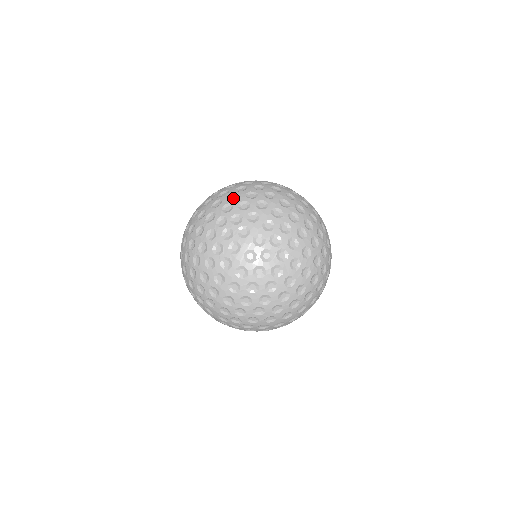
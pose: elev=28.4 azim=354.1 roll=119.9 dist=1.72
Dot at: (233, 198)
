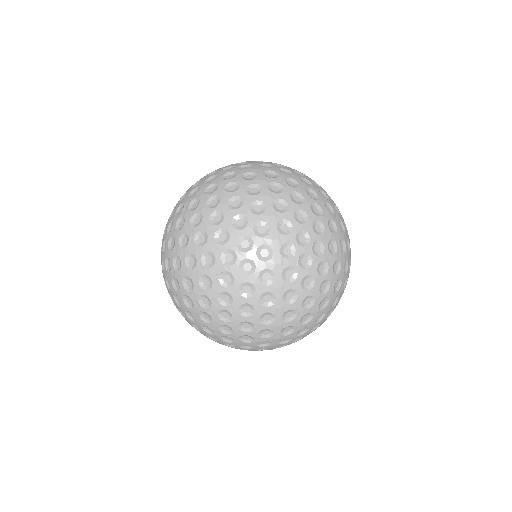
Dot at: (216, 220)
